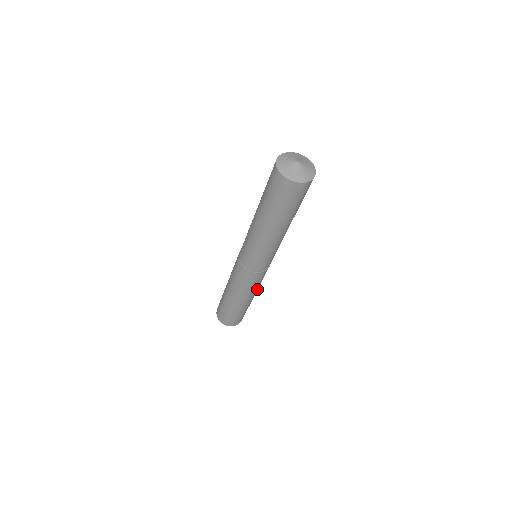
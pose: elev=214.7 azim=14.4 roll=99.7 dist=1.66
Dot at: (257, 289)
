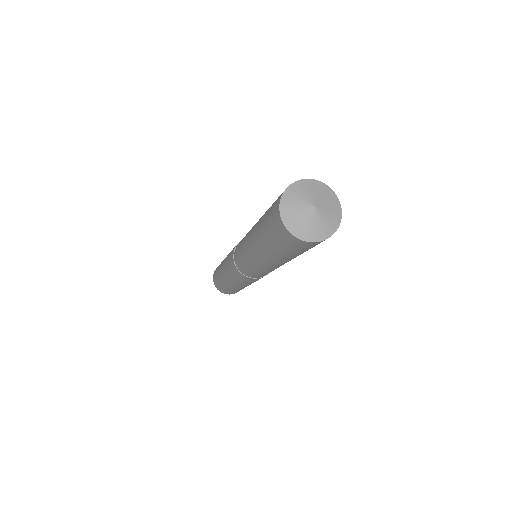
Dot at: occluded
